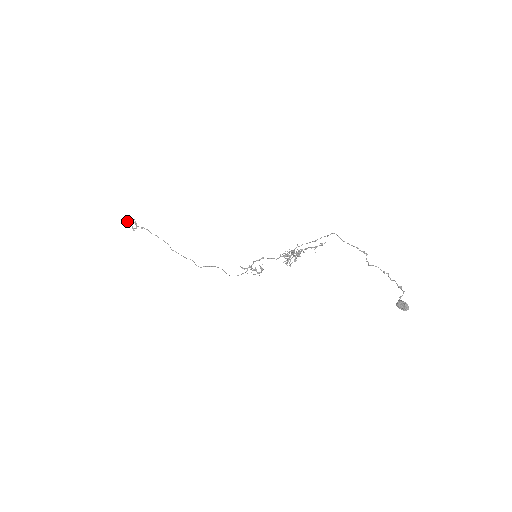
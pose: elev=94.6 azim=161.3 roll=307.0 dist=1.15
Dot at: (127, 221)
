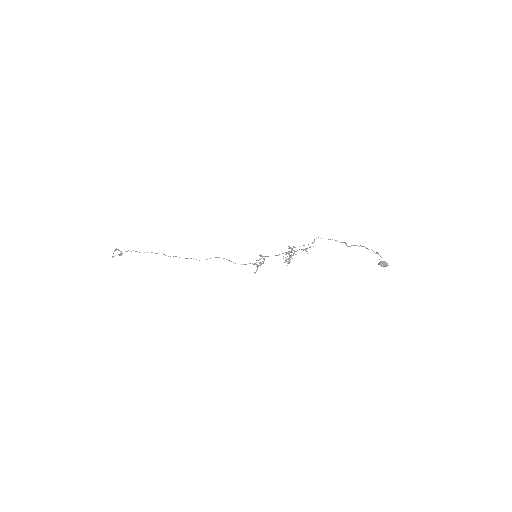
Dot at: (112, 256)
